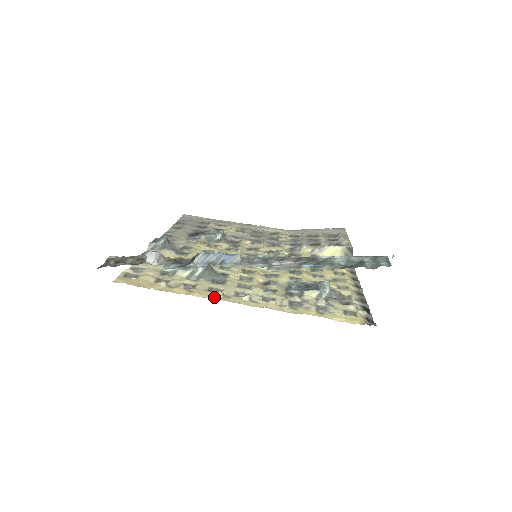
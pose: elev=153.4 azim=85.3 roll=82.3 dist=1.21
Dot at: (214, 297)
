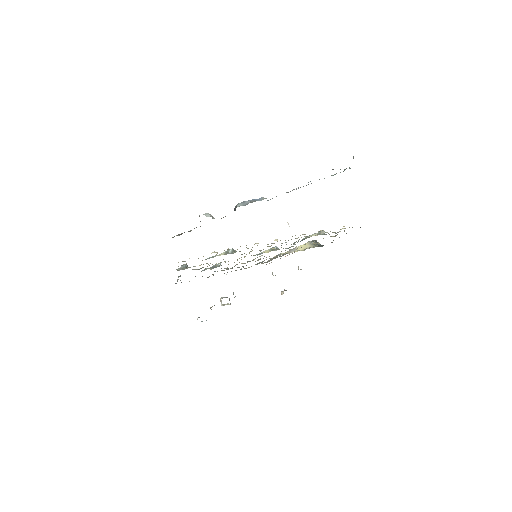
Dot at: occluded
